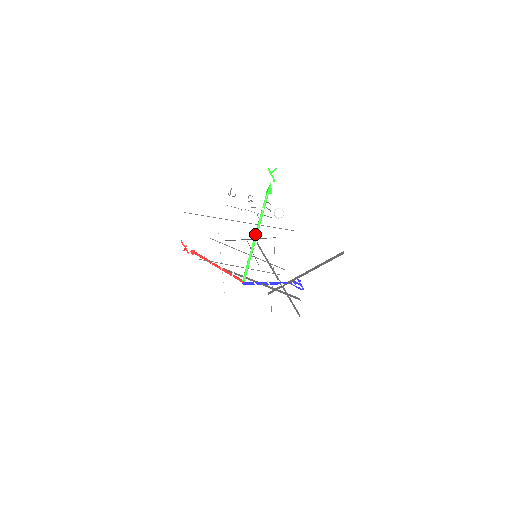
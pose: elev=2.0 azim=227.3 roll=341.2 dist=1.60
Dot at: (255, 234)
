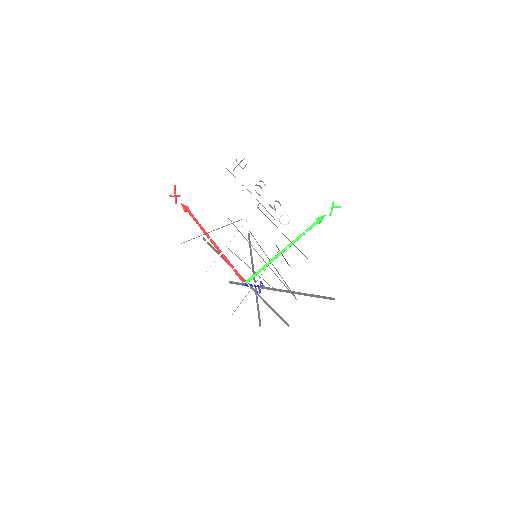
Dot at: (284, 249)
